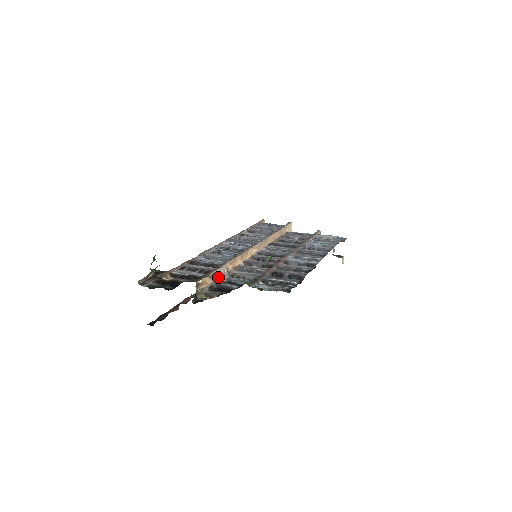
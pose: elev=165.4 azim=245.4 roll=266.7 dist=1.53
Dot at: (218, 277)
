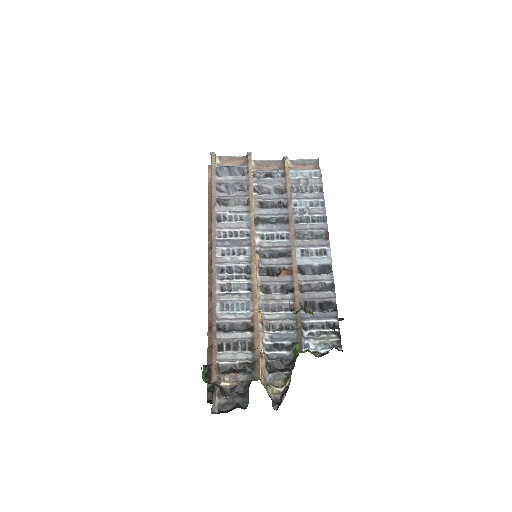
Dot at: (262, 343)
